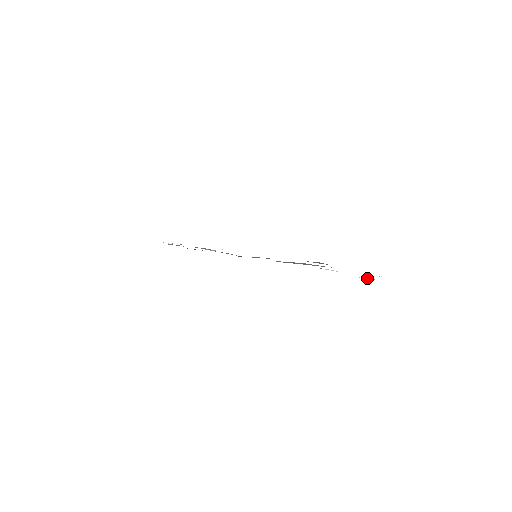
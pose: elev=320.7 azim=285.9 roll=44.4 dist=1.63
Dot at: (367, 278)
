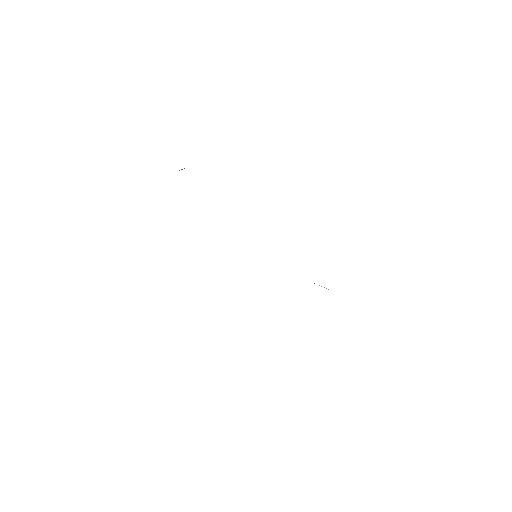
Dot at: occluded
